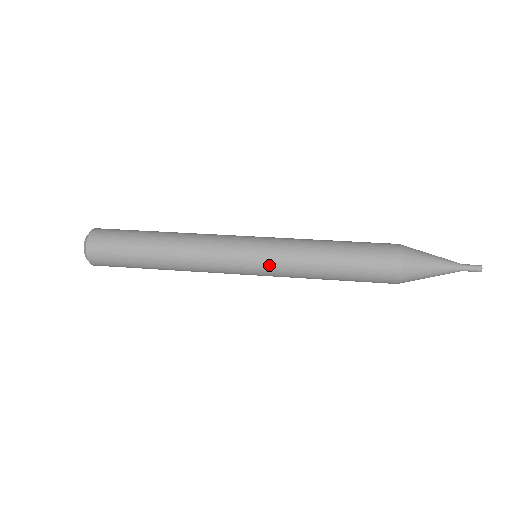
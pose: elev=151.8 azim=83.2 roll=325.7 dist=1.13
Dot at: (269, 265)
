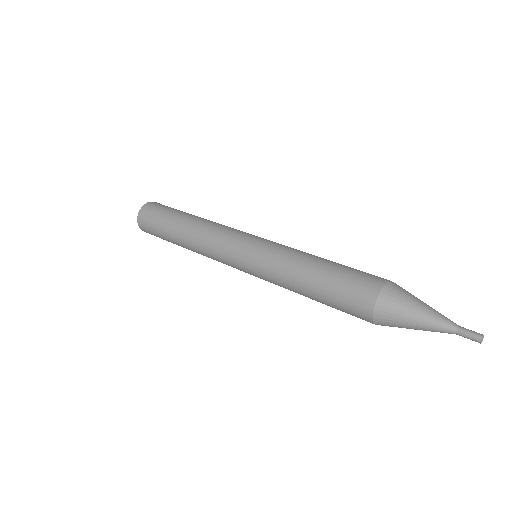
Dot at: (260, 278)
